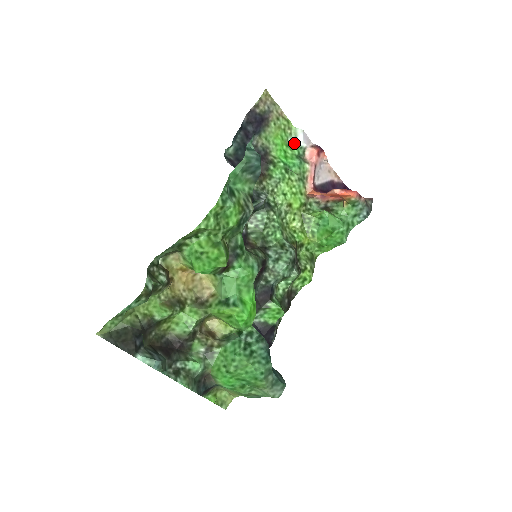
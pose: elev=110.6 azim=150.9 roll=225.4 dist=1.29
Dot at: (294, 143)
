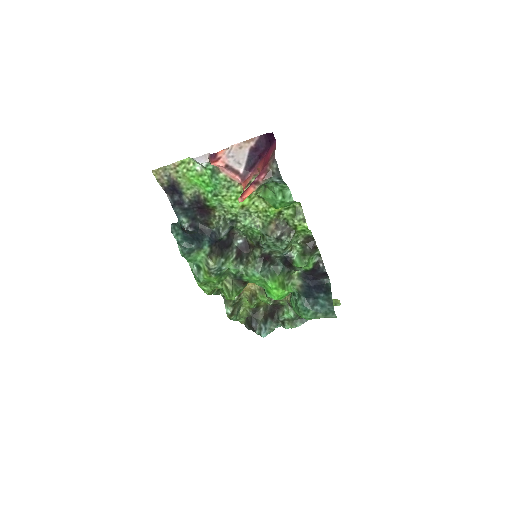
Dot at: (202, 166)
